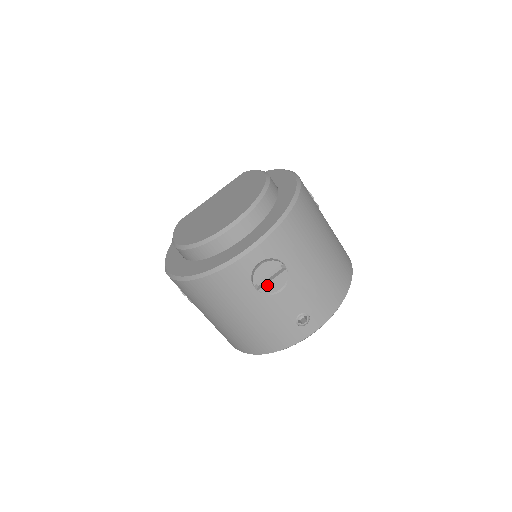
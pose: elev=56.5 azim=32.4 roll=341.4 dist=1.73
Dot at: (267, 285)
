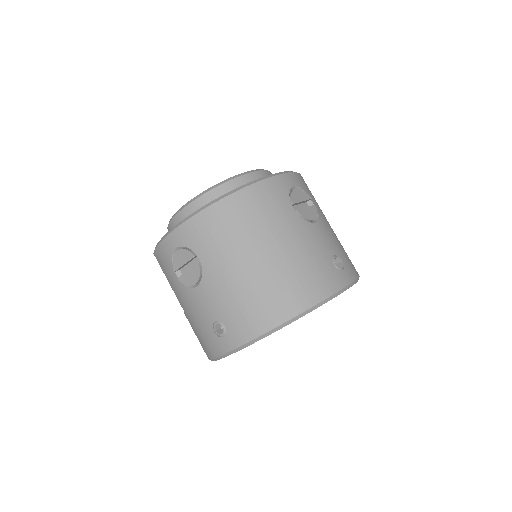
Dot at: (303, 210)
